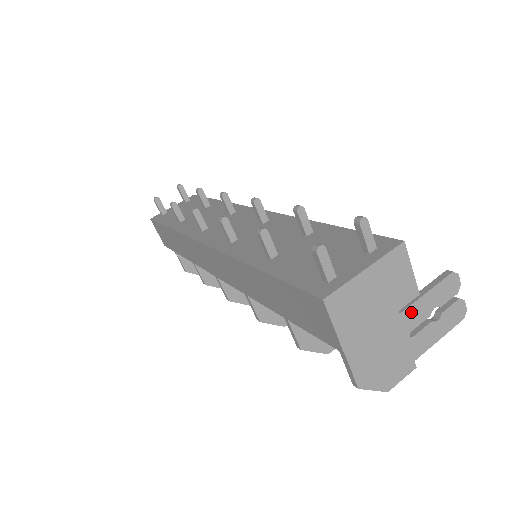
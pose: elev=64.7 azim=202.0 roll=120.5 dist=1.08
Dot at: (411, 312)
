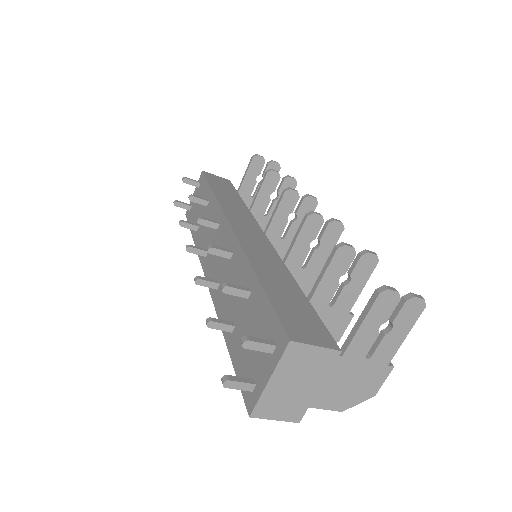
Dot at: (354, 347)
